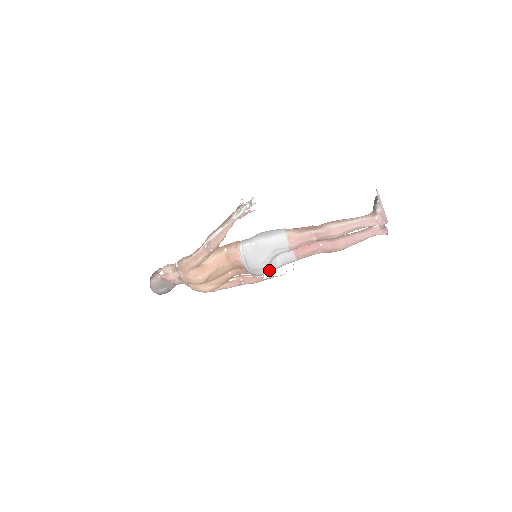
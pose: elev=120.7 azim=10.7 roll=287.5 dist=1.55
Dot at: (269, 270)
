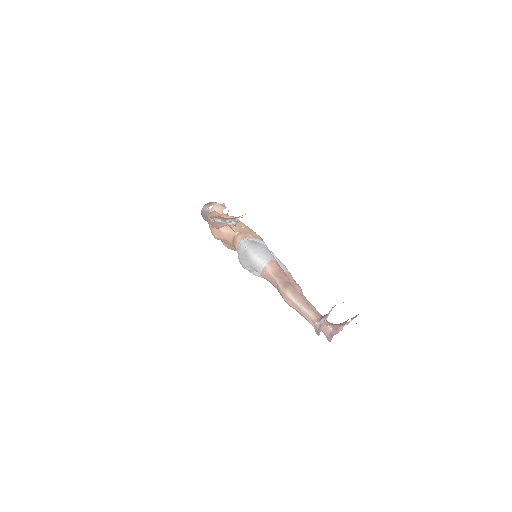
Dot at: (253, 274)
